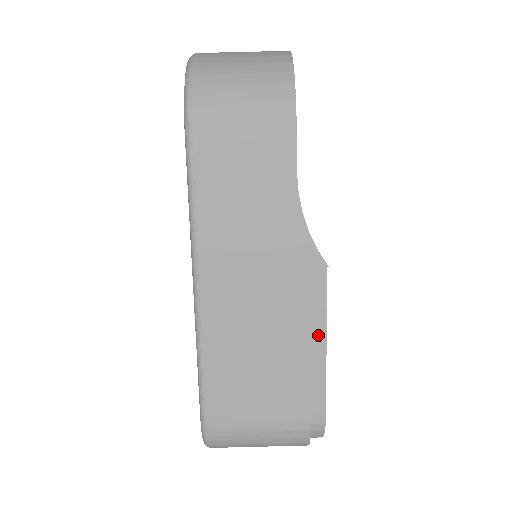
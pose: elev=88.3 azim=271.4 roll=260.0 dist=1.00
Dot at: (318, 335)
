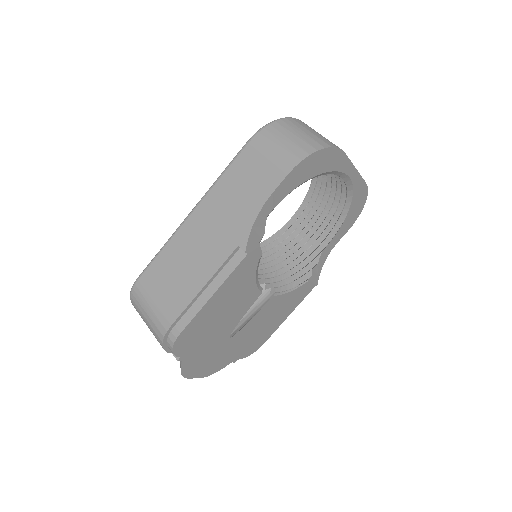
Dot at: (213, 286)
